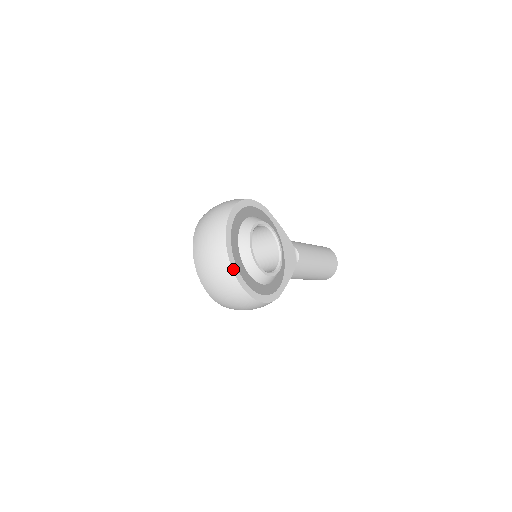
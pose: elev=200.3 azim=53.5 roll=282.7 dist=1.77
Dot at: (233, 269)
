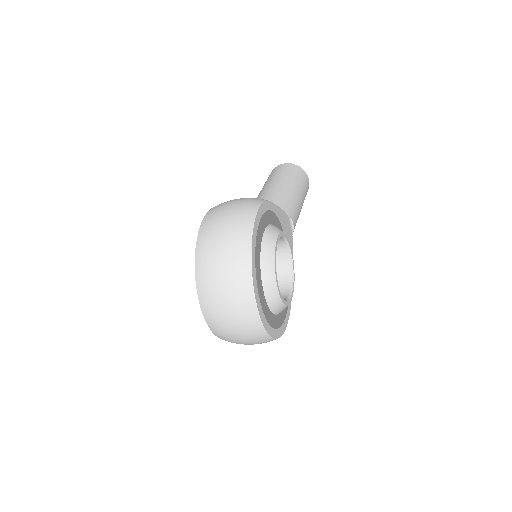
Dot at: (267, 331)
